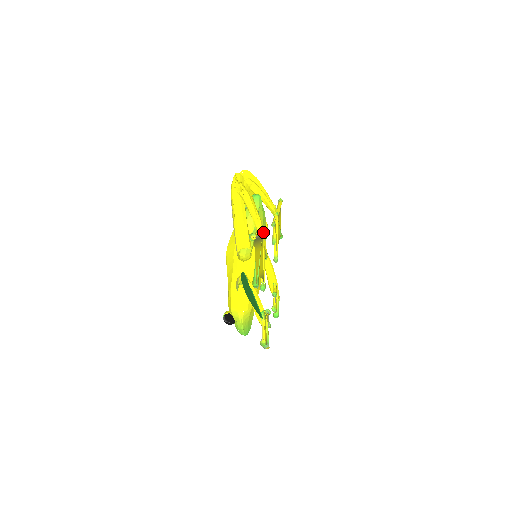
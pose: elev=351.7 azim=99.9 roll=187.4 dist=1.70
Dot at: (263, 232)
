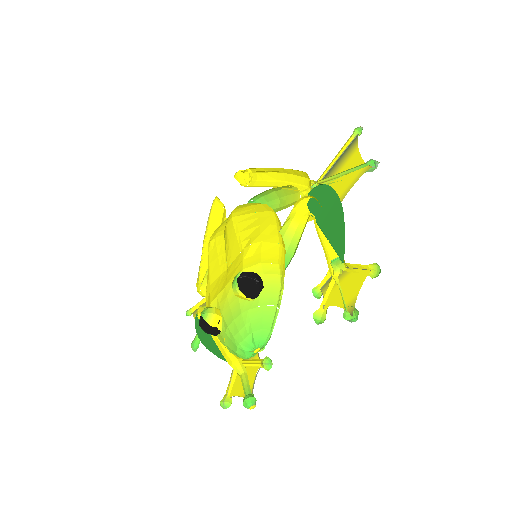
Dot at: occluded
